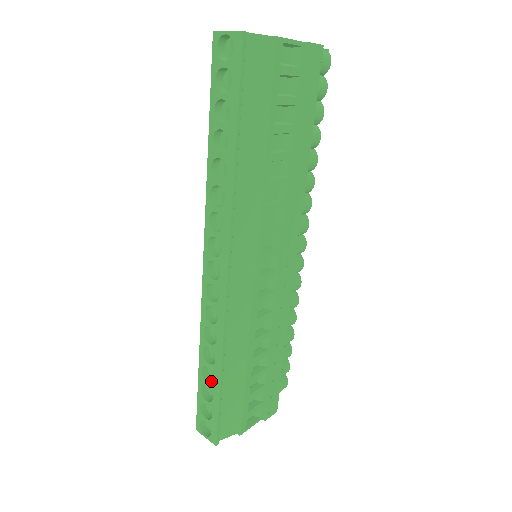
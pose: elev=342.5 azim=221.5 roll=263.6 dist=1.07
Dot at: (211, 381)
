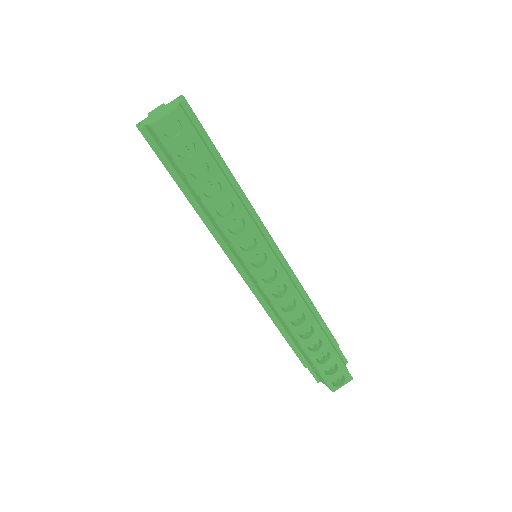
Dot at: (318, 348)
